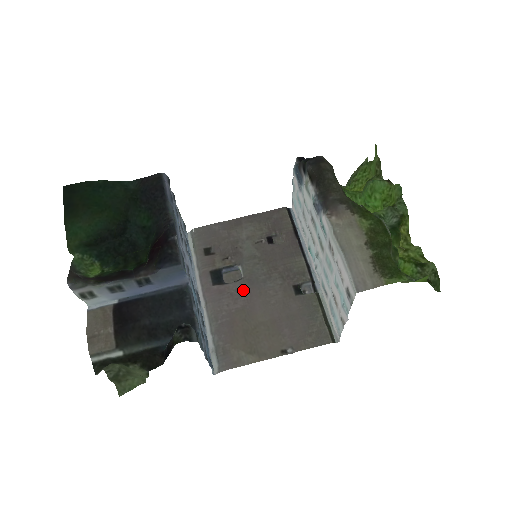
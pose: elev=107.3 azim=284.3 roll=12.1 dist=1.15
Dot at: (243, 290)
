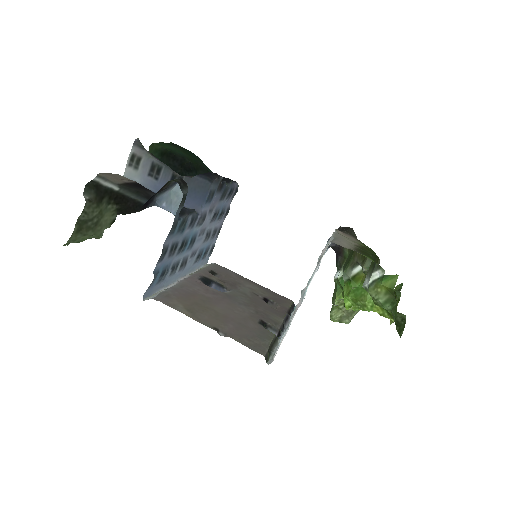
Dot at: (219, 294)
